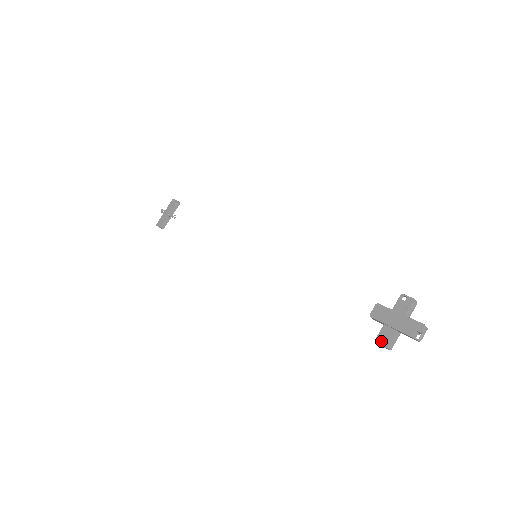
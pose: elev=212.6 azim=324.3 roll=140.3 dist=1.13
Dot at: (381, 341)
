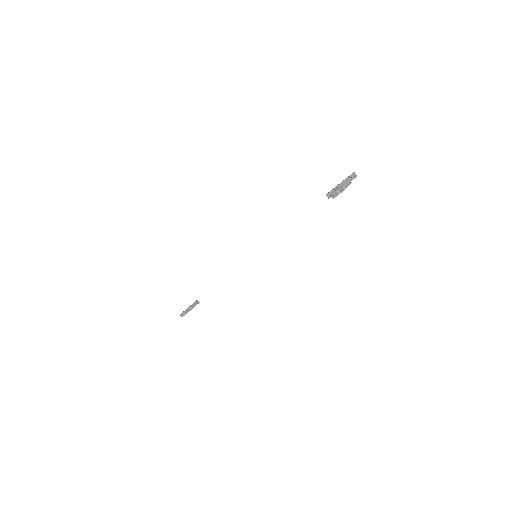
Dot at: (333, 192)
